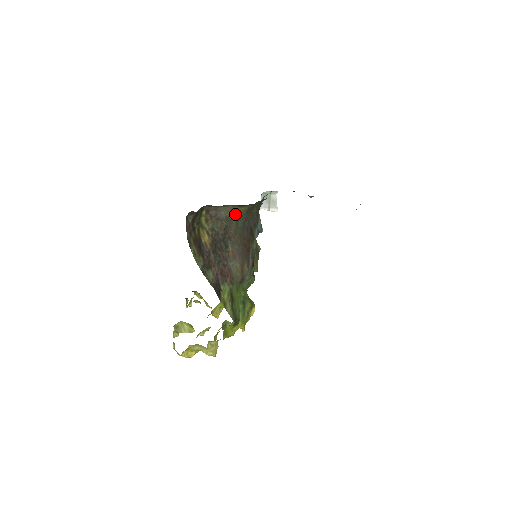
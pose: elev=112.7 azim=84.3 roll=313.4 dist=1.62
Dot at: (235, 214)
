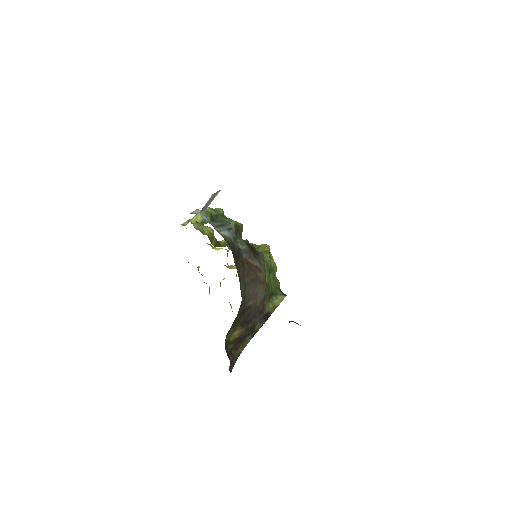
Dot at: (240, 305)
